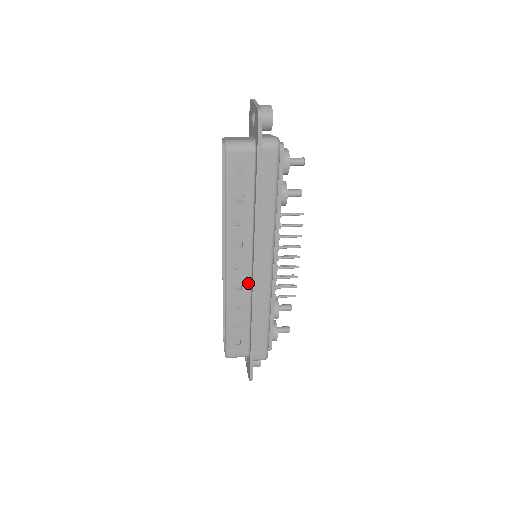
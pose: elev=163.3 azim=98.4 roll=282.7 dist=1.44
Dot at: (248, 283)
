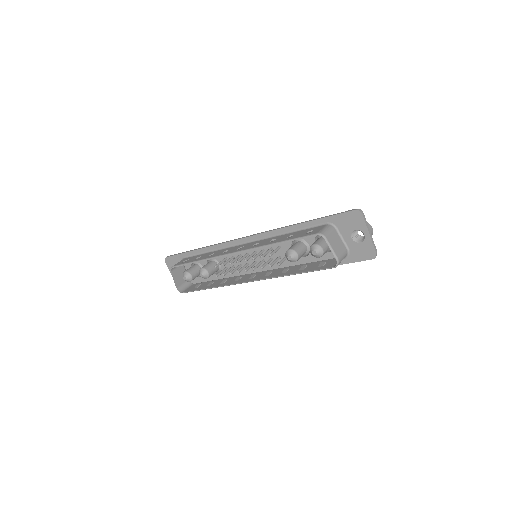
Dot at: occluded
